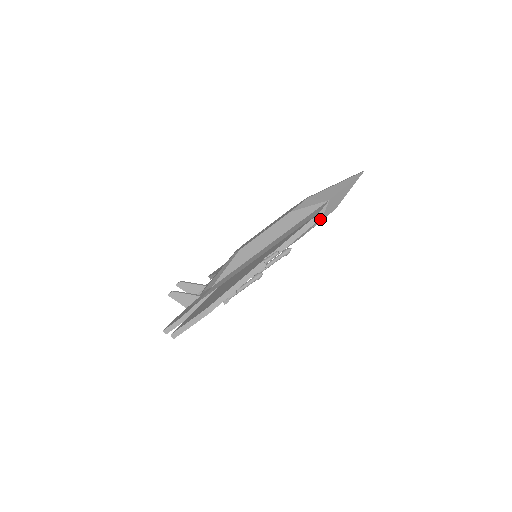
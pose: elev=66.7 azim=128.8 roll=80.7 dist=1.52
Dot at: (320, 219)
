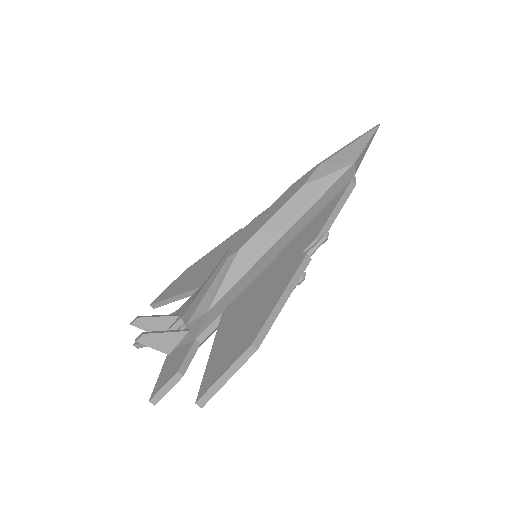
Dot at: occluded
